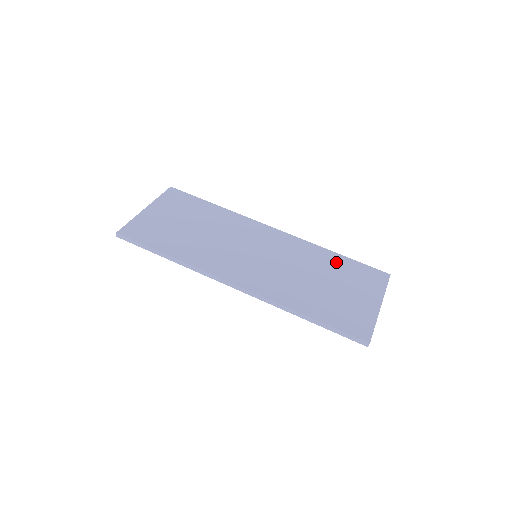
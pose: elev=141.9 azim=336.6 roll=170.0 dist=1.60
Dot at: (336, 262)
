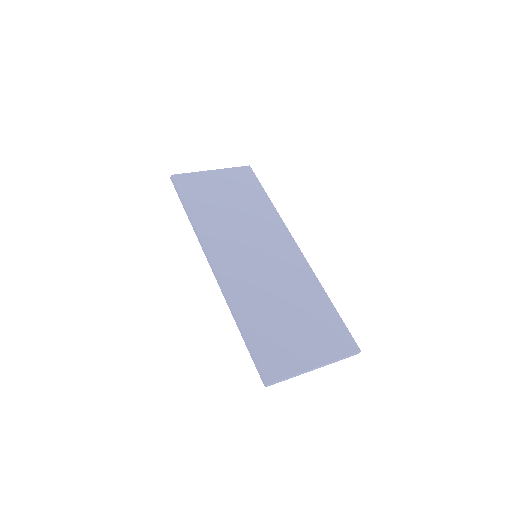
Dot at: (320, 306)
